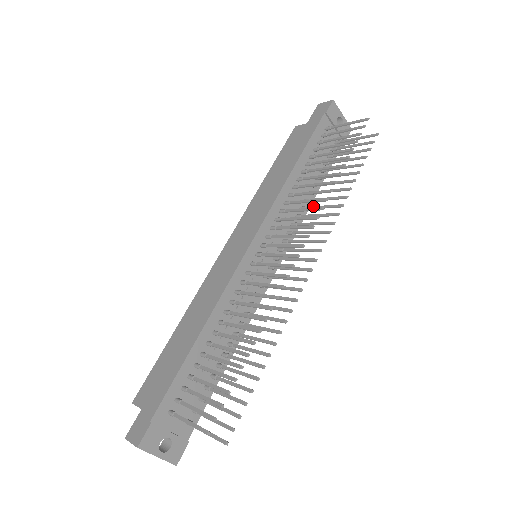
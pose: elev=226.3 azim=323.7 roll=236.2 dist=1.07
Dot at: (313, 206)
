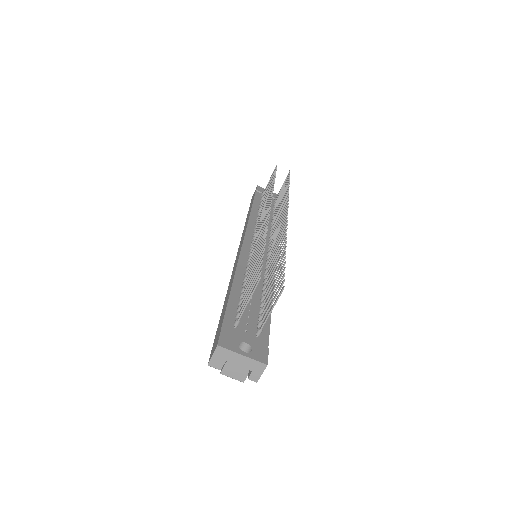
Dot at: (276, 216)
